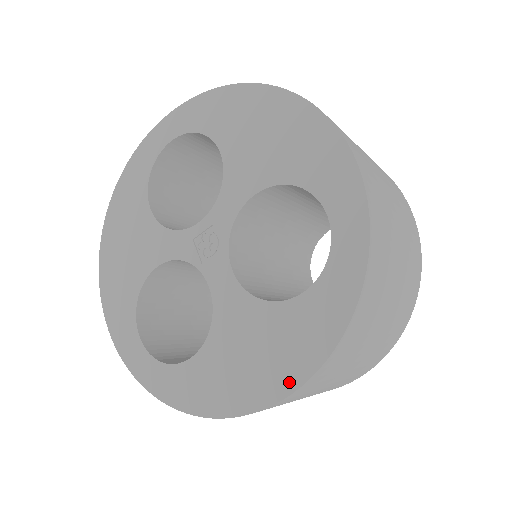
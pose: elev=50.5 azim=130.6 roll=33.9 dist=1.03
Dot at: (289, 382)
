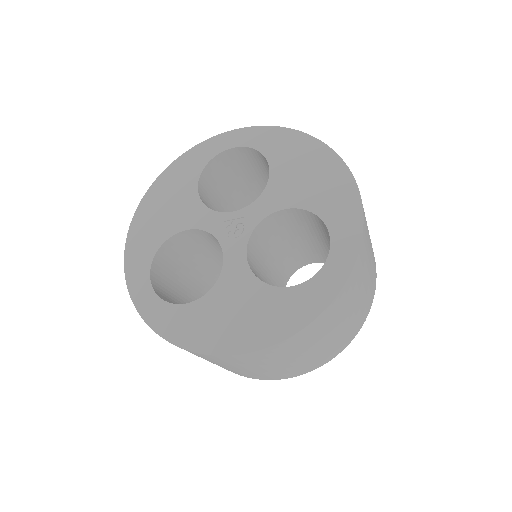
Dot at: (259, 342)
